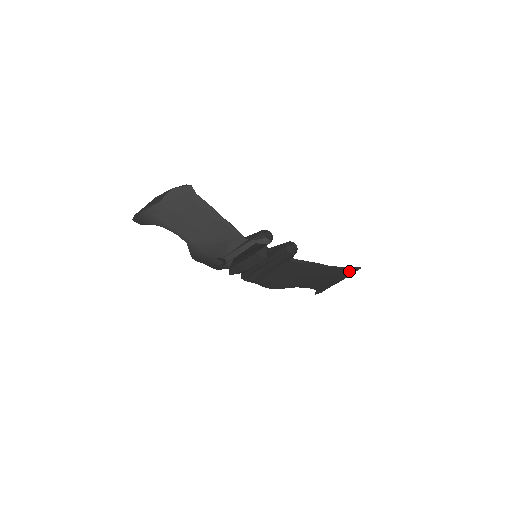
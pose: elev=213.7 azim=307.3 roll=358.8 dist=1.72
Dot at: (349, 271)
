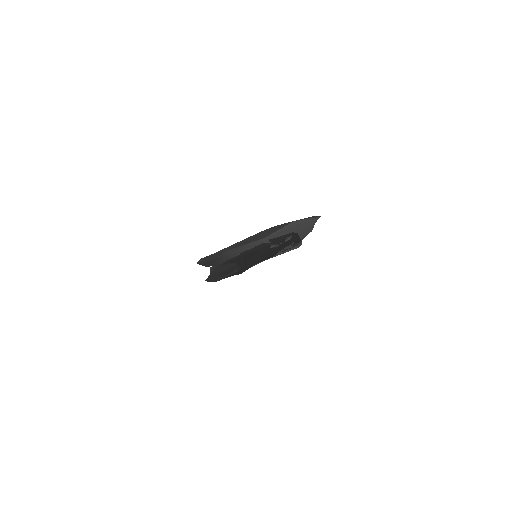
Dot at: occluded
